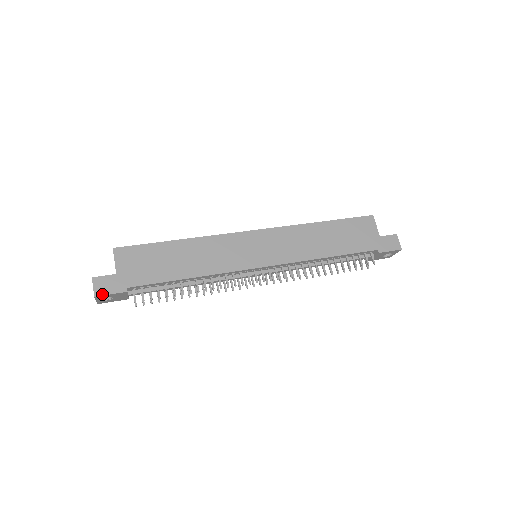
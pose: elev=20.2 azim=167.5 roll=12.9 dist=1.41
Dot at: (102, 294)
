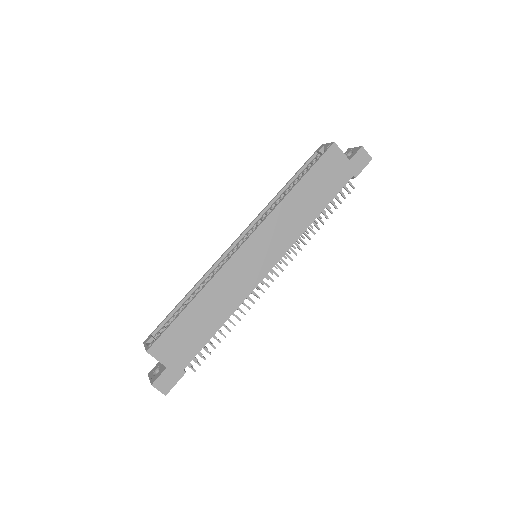
Dot at: (169, 389)
